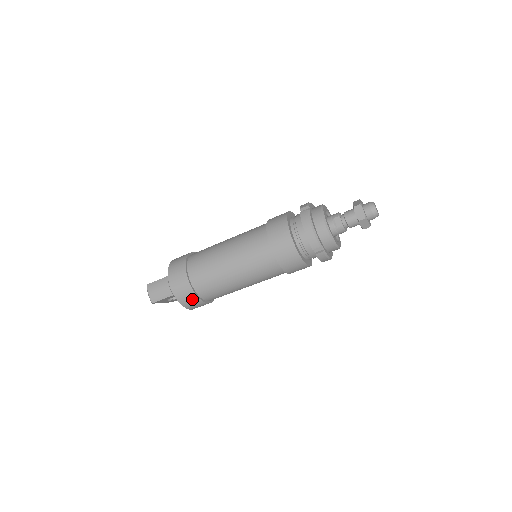
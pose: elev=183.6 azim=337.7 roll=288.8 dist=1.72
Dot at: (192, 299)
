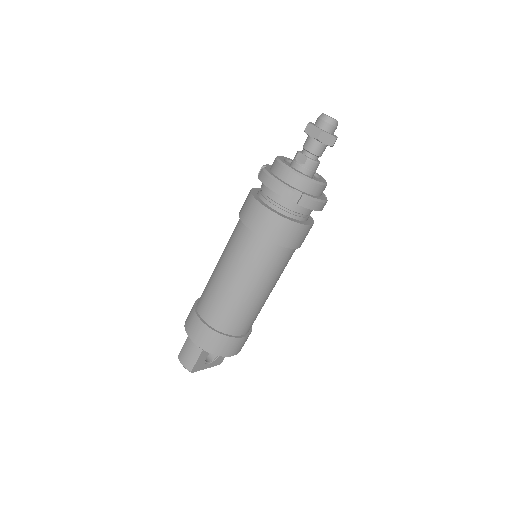
Dot at: (220, 341)
